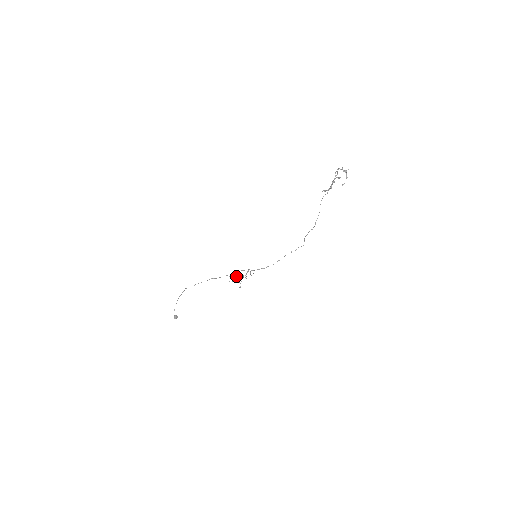
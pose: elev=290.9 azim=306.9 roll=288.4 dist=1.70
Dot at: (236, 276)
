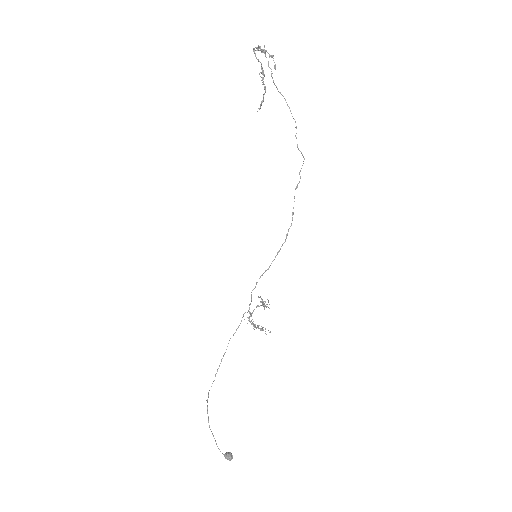
Dot at: (256, 307)
